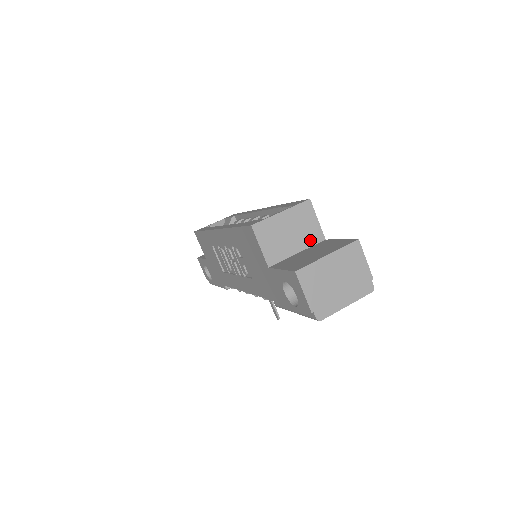
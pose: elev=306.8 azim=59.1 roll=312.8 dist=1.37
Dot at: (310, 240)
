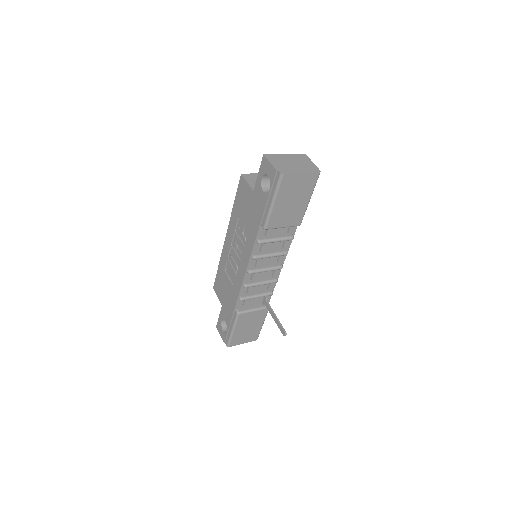
Dot at: occluded
